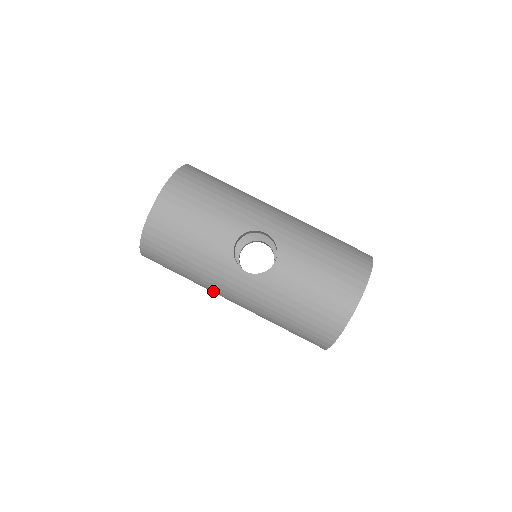
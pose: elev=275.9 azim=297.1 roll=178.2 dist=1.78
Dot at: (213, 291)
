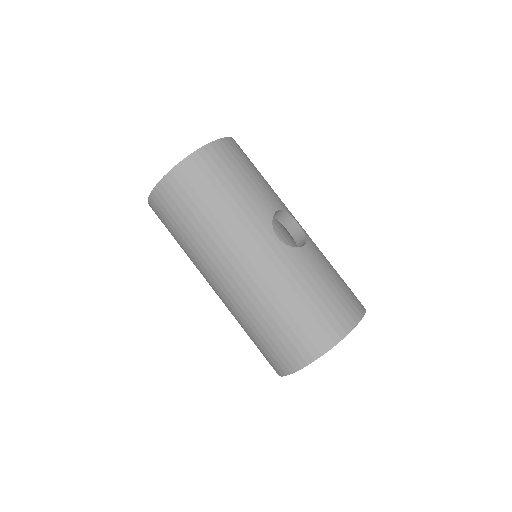
Dot at: (218, 252)
